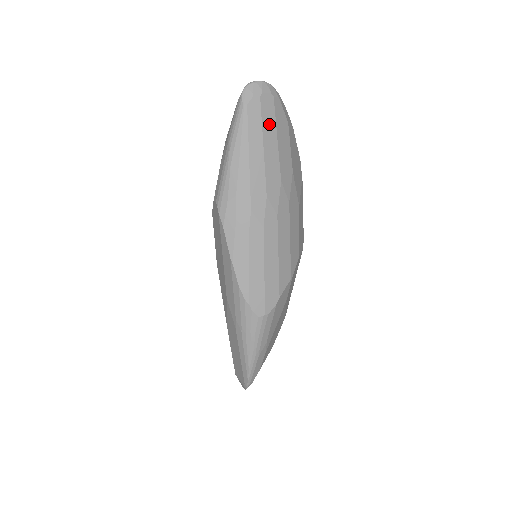
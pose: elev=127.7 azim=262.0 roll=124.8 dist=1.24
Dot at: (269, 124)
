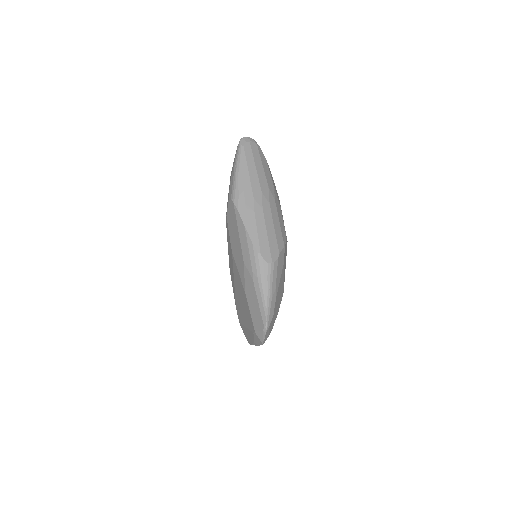
Dot at: (257, 157)
